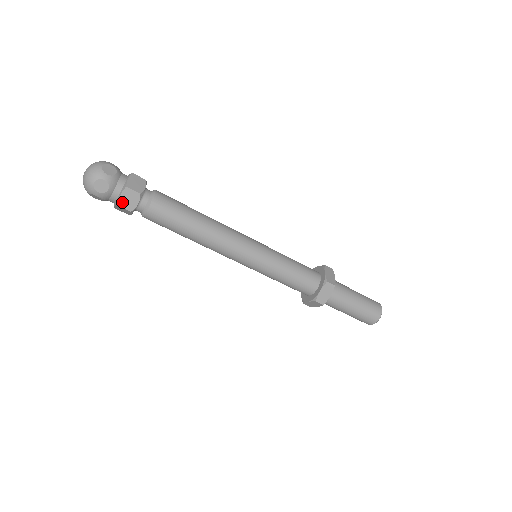
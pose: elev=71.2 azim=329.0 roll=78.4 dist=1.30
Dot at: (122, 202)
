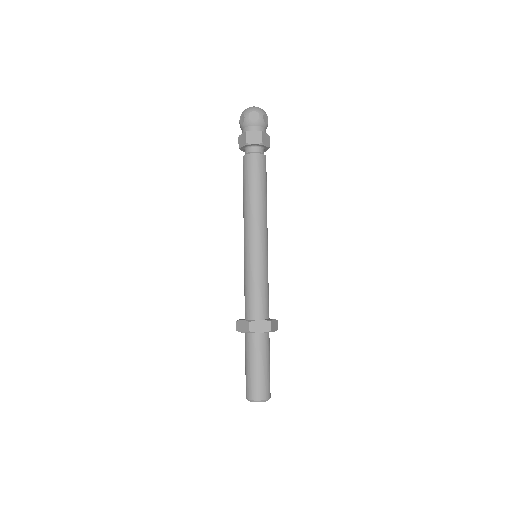
Dot at: (250, 134)
